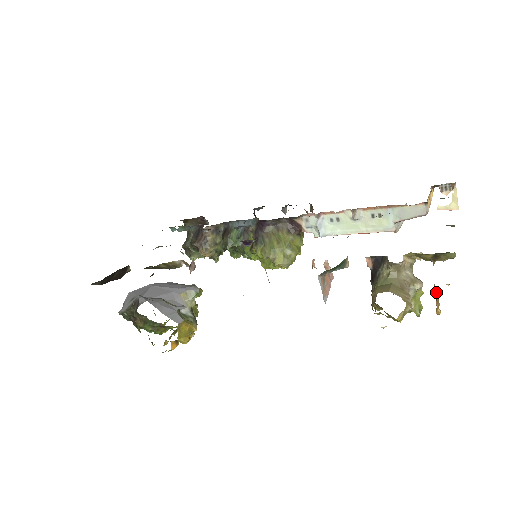
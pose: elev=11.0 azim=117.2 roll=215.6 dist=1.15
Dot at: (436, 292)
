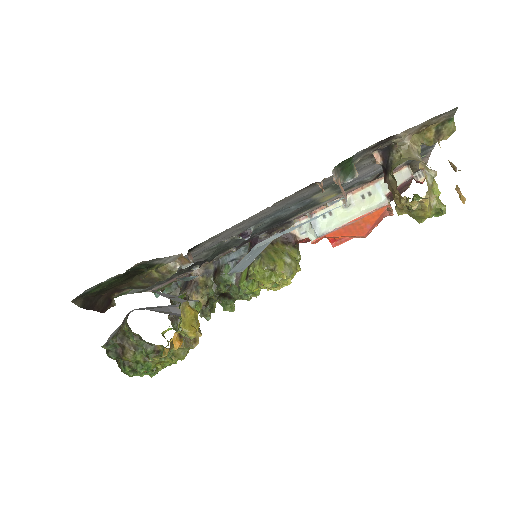
Dot at: (452, 164)
